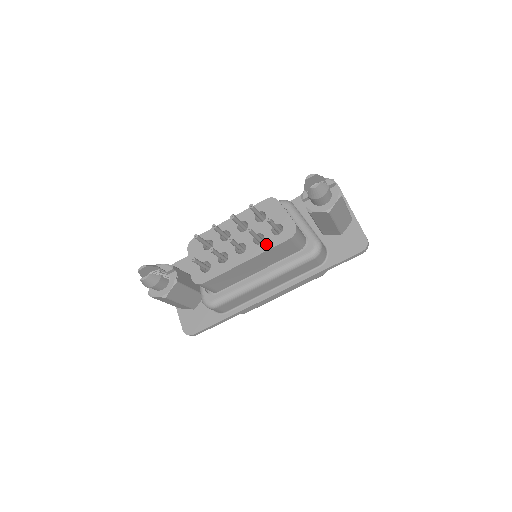
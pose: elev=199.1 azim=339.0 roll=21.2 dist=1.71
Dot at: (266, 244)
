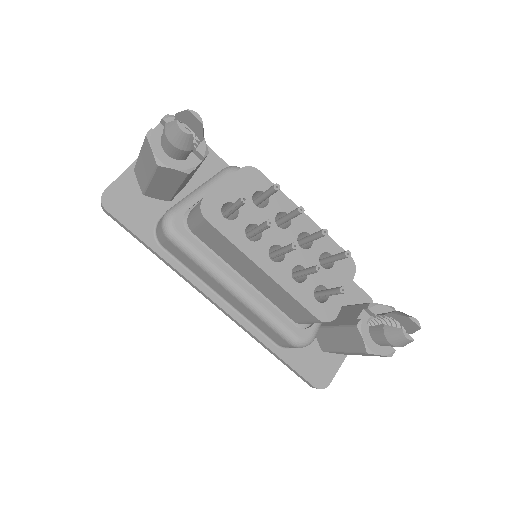
Dot at: (298, 289)
